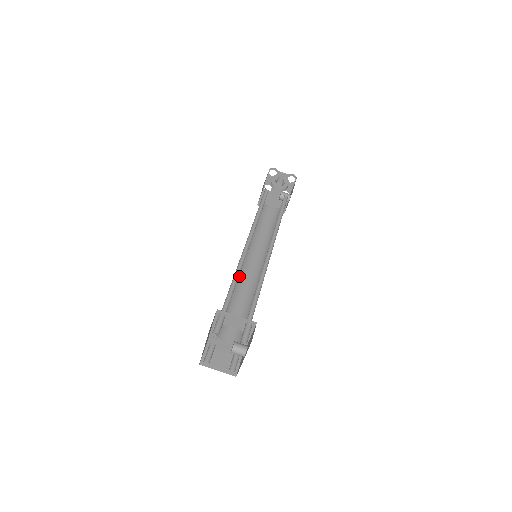
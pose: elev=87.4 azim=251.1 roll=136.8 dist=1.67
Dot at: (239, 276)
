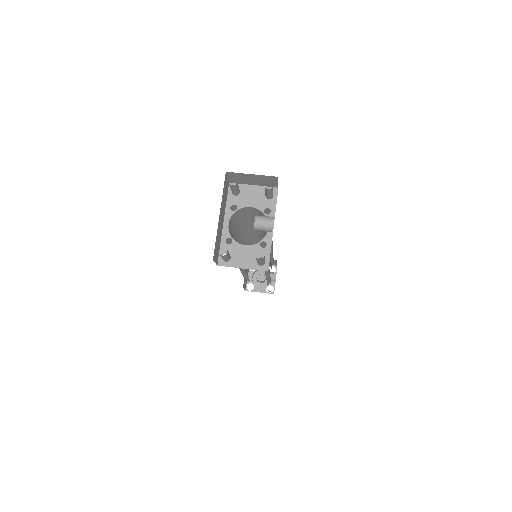
Dot at: occluded
